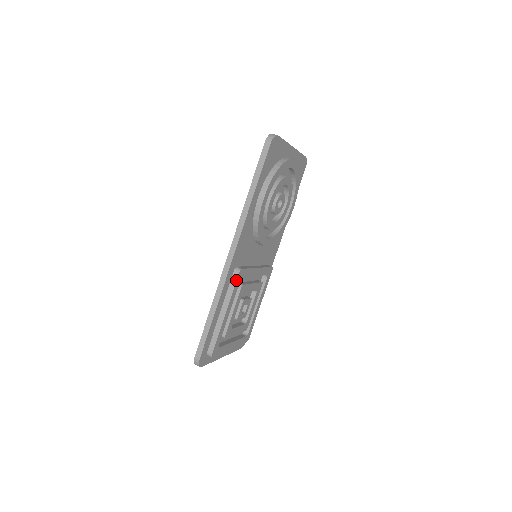
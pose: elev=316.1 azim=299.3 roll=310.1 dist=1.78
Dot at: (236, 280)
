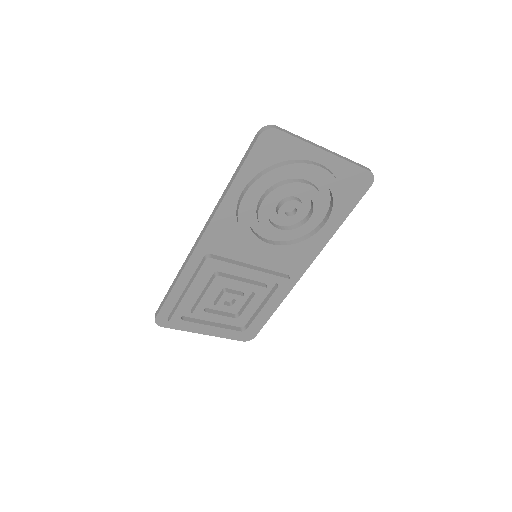
Dot at: (201, 265)
